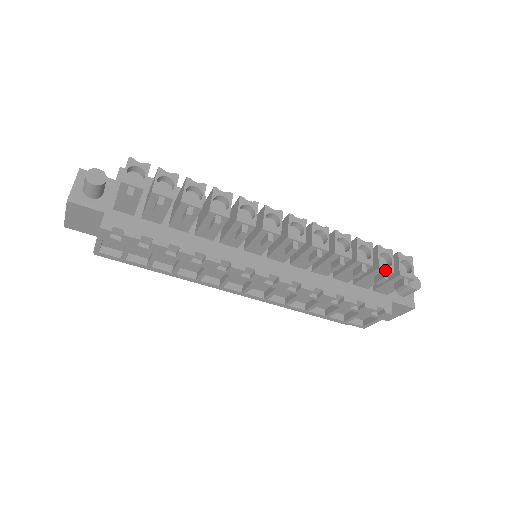
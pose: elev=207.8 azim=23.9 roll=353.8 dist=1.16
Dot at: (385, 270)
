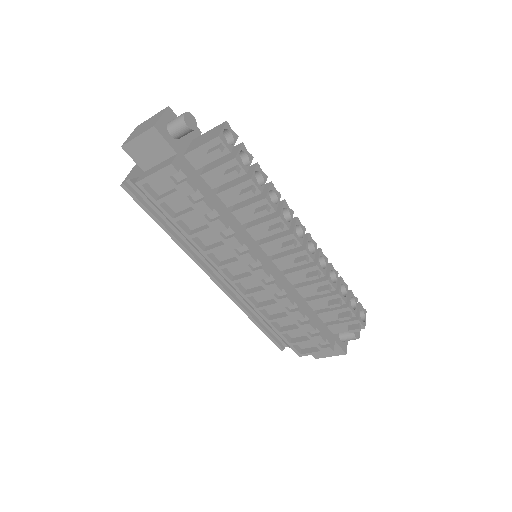
Dot at: (351, 311)
